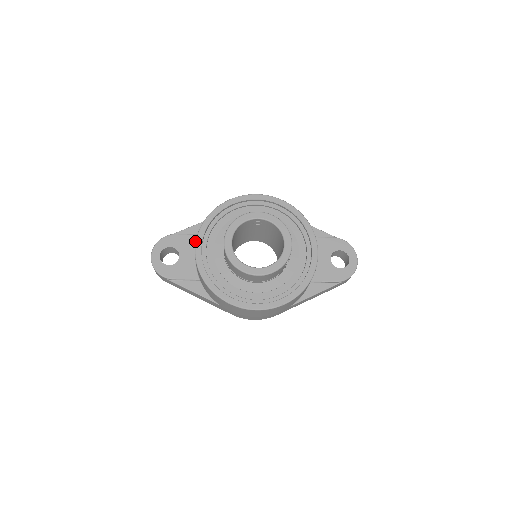
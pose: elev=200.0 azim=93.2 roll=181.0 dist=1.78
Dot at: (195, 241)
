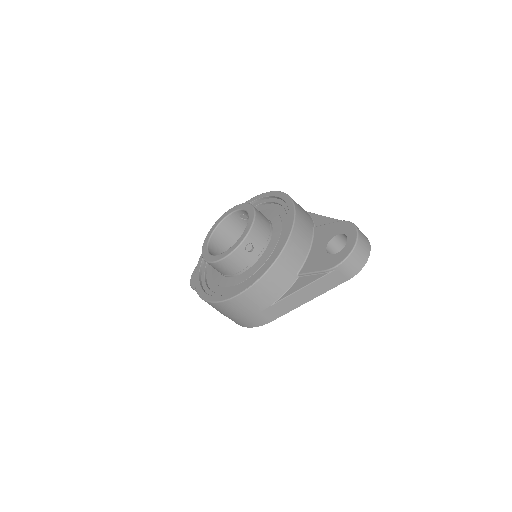
Dot at: occluded
